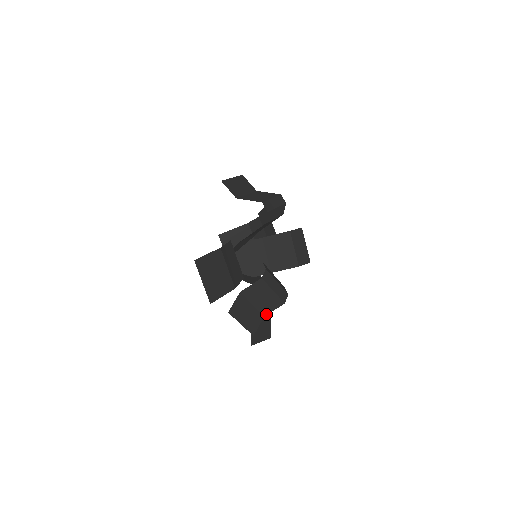
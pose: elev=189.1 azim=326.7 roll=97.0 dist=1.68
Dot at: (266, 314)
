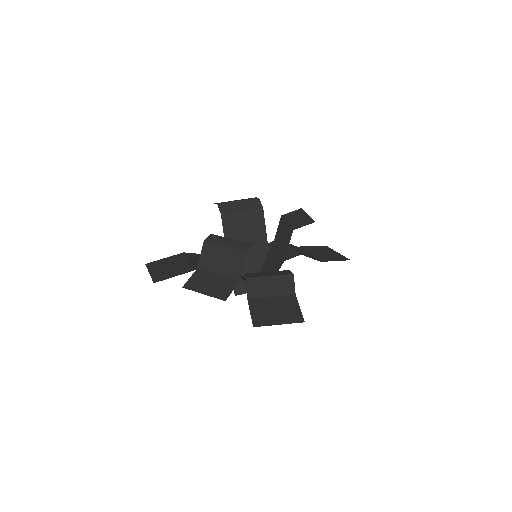
Dot at: (240, 277)
